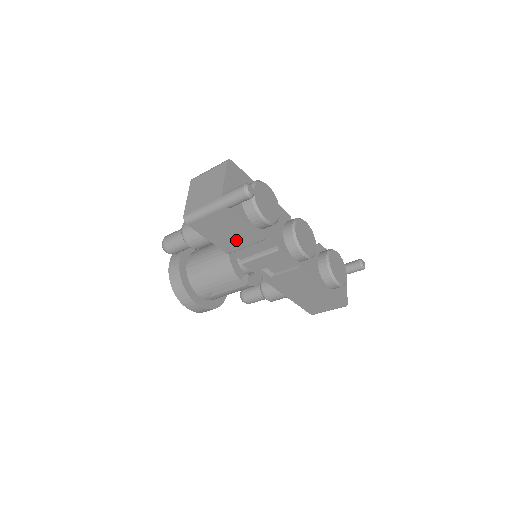
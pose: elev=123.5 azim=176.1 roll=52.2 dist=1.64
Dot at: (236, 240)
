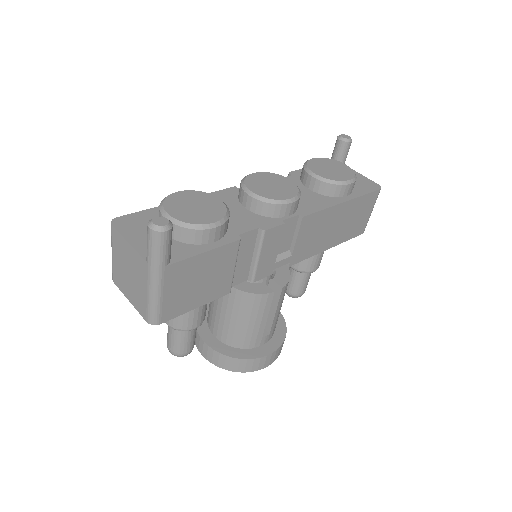
Dot at: (219, 275)
